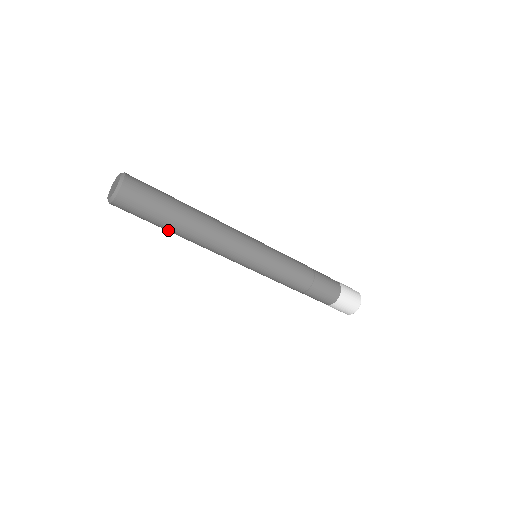
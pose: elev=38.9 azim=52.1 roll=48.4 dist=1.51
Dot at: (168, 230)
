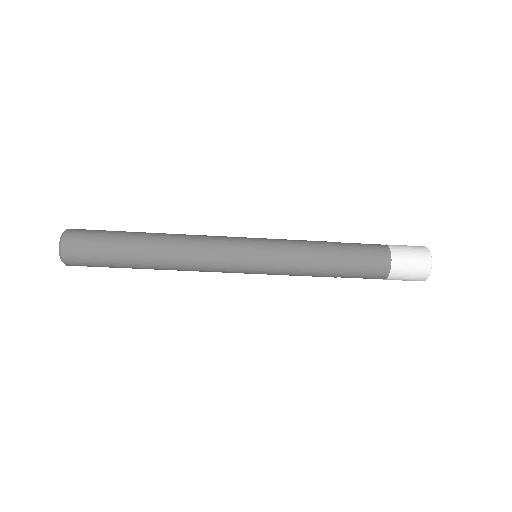
Dot at: (135, 262)
